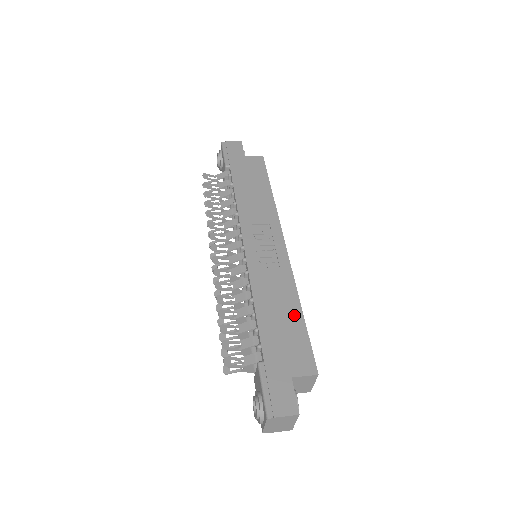
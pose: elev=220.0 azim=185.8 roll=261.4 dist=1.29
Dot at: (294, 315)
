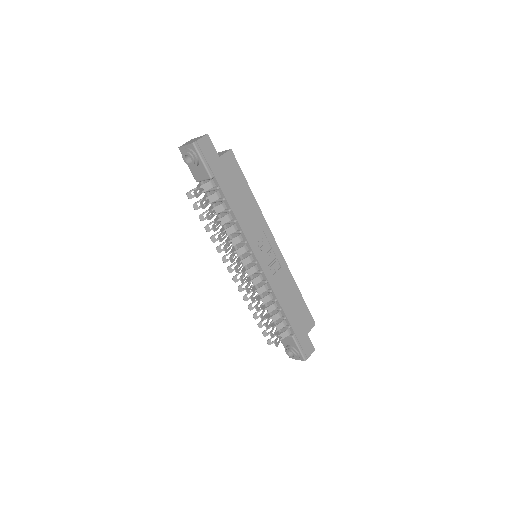
Dot at: (298, 297)
